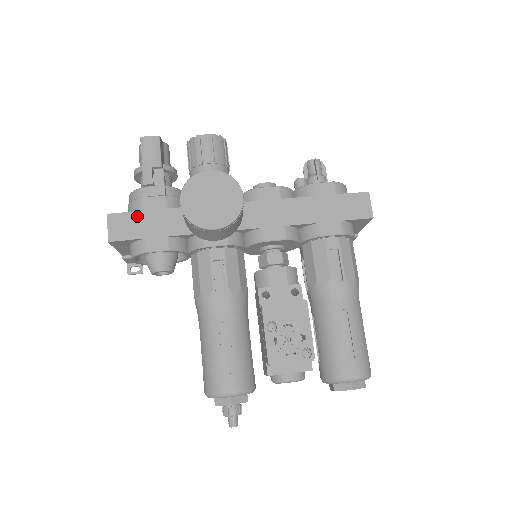
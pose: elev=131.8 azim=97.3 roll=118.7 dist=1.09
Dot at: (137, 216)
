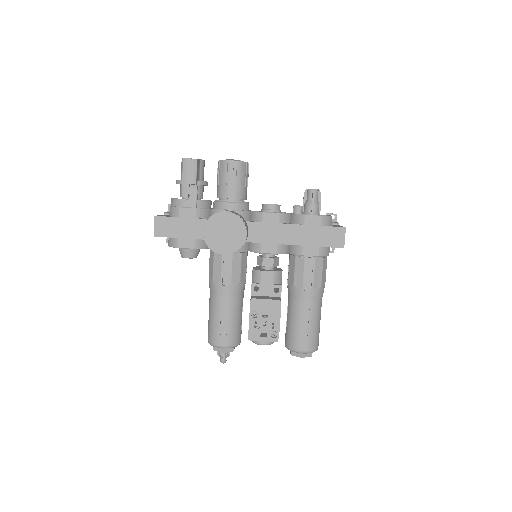
Dot at: (175, 221)
